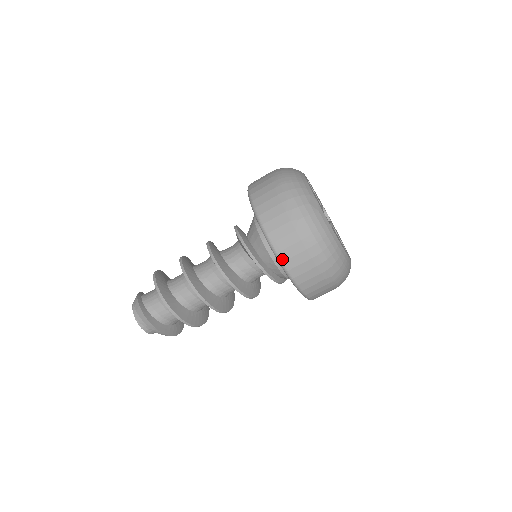
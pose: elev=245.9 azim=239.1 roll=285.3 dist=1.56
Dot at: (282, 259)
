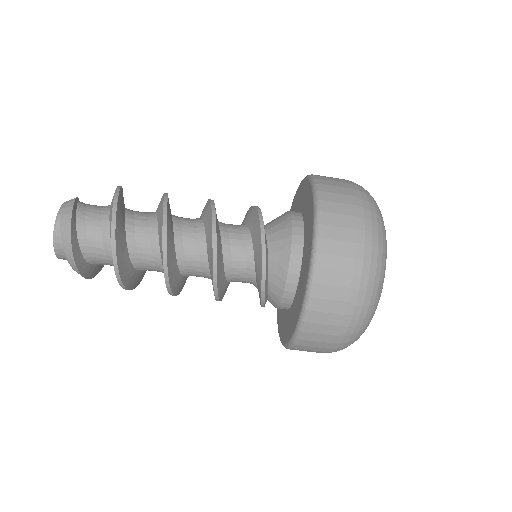
Dot at: (304, 329)
